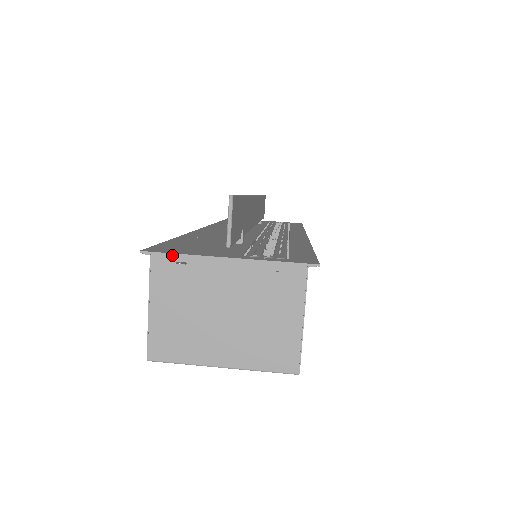
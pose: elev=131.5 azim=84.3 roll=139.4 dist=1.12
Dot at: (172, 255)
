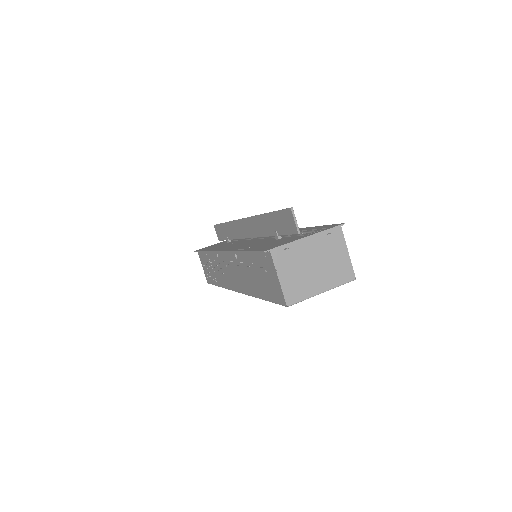
Dot at: (280, 247)
